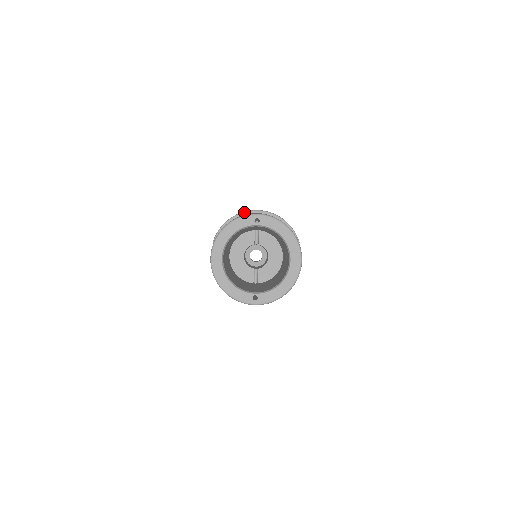
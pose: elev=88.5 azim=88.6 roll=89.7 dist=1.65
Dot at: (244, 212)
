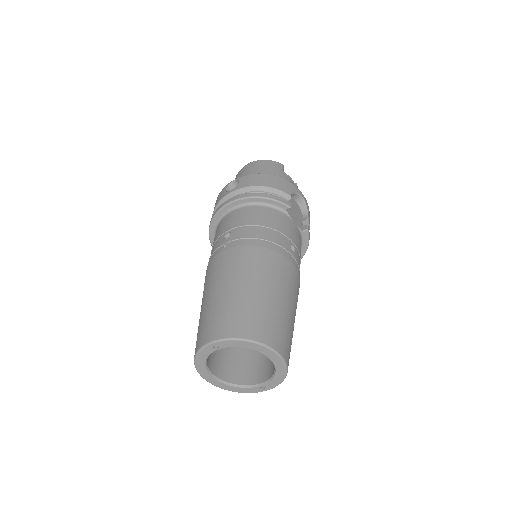
Dot at: (217, 212)
